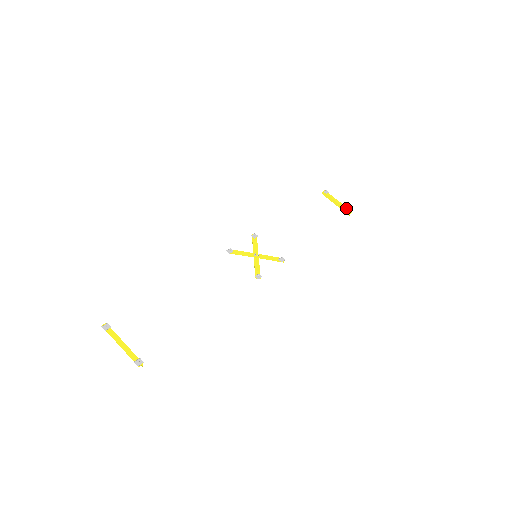
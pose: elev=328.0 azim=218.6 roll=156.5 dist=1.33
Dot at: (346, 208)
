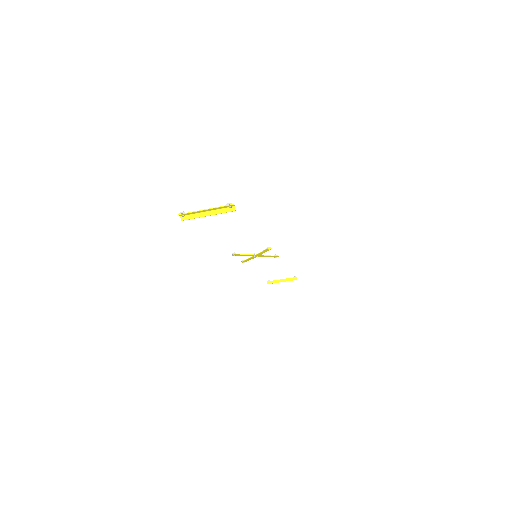
Dot at: (291, 278)
